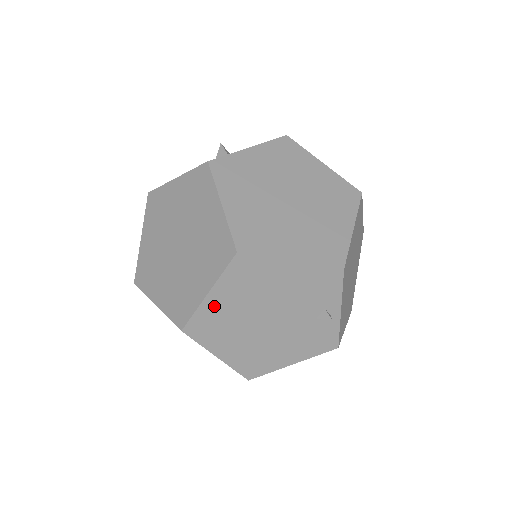
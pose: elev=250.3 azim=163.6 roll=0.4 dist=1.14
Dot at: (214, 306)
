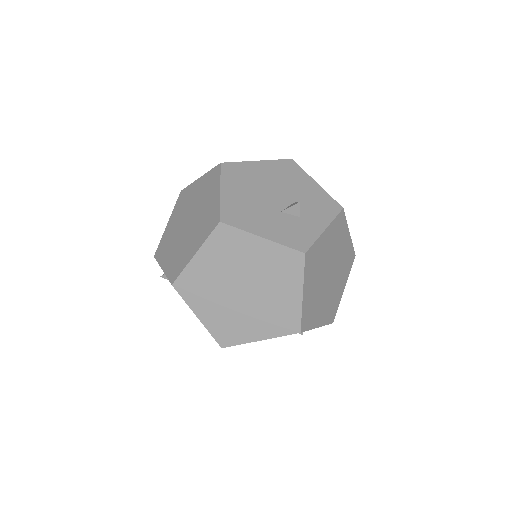
Dot at: occluded
